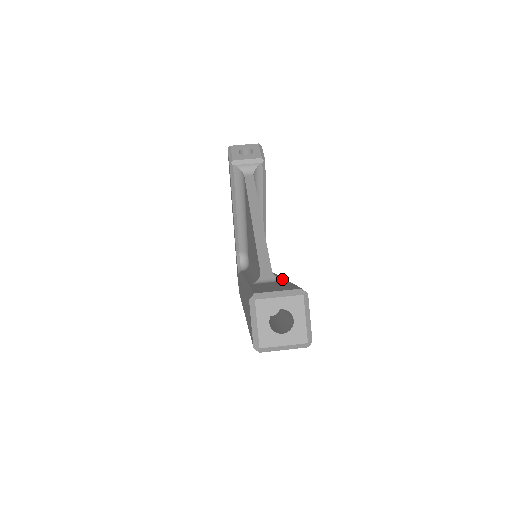
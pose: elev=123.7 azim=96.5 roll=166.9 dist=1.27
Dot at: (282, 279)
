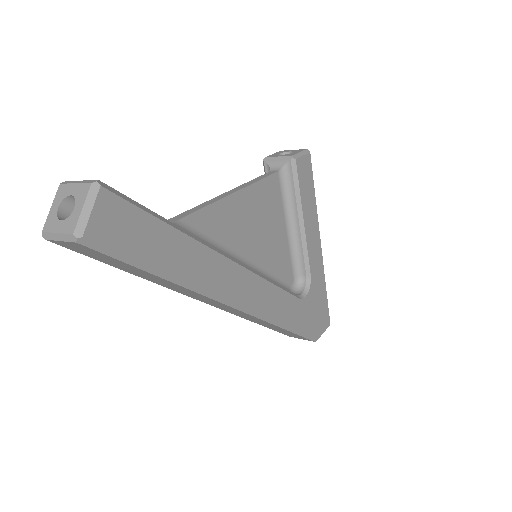
Dot at: (186, 231)
